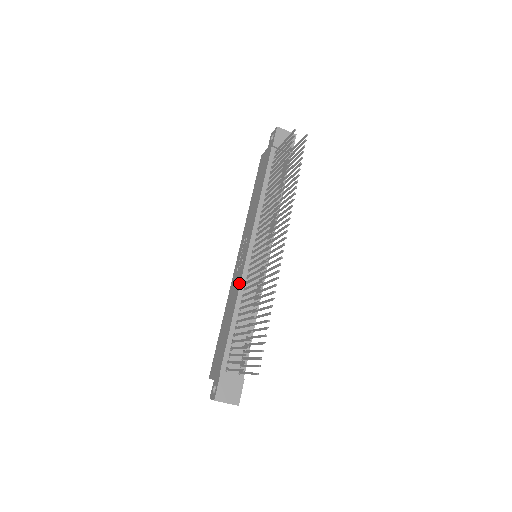
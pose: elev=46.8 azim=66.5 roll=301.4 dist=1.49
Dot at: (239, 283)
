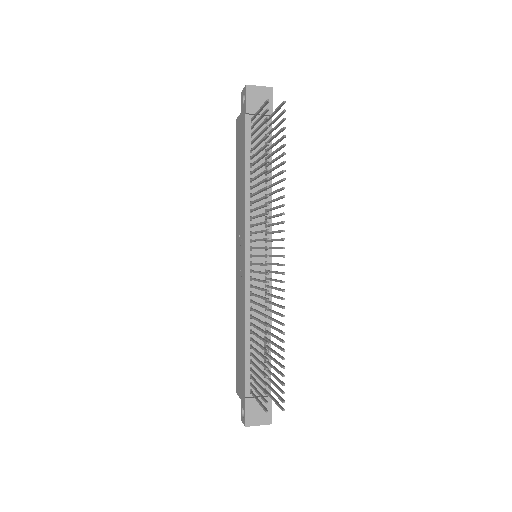
Dot at: (243, 295)
